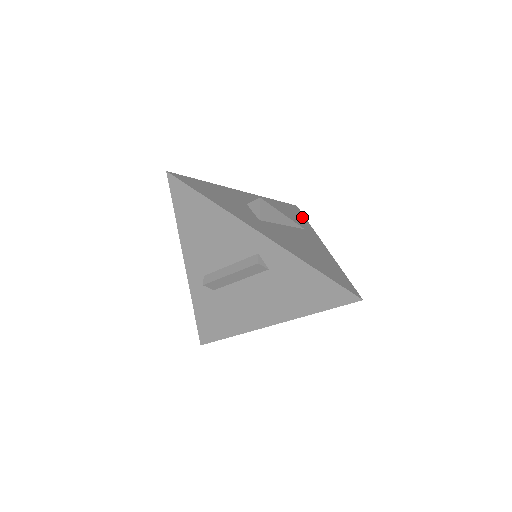
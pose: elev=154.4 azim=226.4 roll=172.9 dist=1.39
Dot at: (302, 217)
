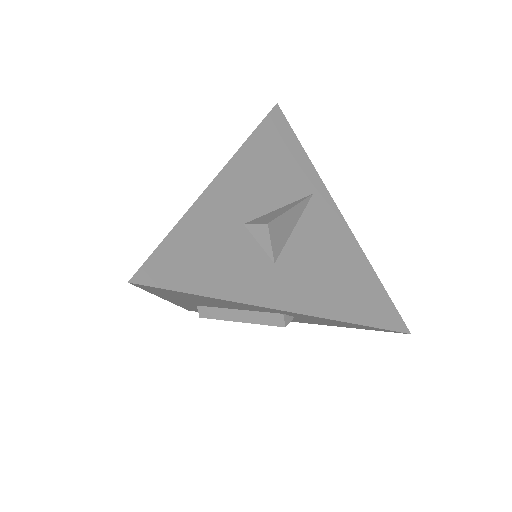
Dot at: (296, 146)
